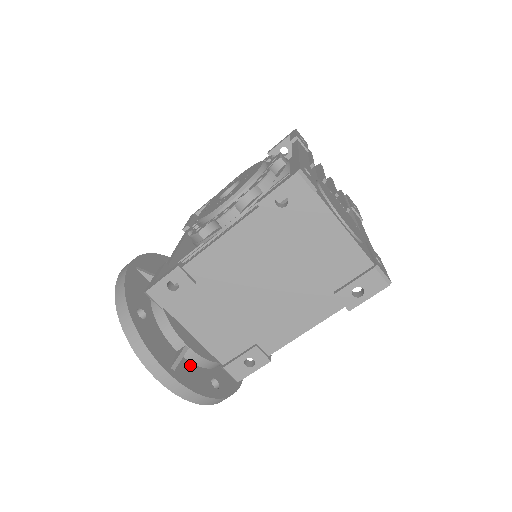
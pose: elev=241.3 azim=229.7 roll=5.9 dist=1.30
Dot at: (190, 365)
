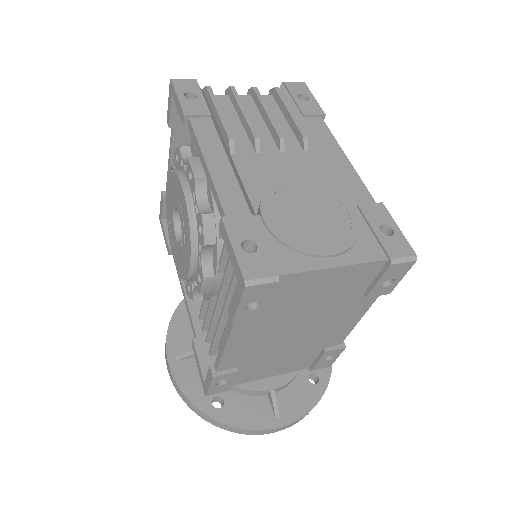
Dot at: (285, 392)
